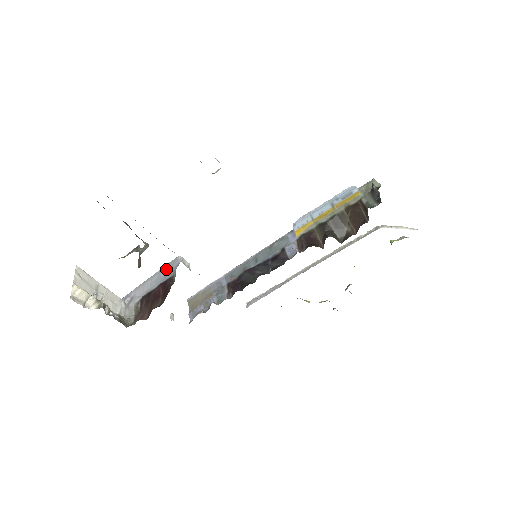
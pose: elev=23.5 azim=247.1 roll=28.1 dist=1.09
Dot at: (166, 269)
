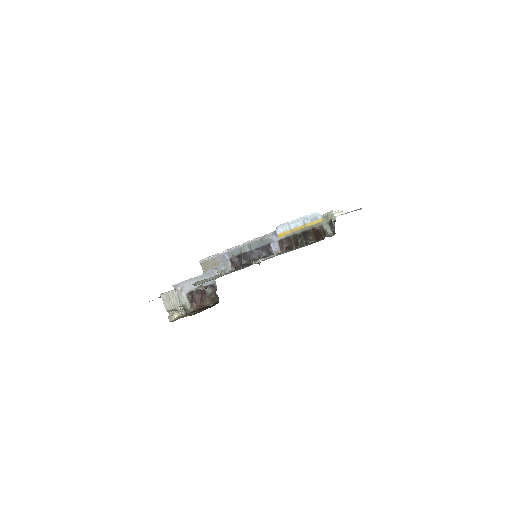
Dot at: (206, 276)
